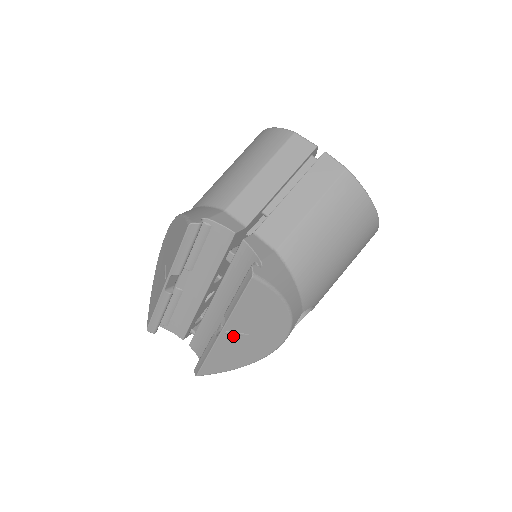
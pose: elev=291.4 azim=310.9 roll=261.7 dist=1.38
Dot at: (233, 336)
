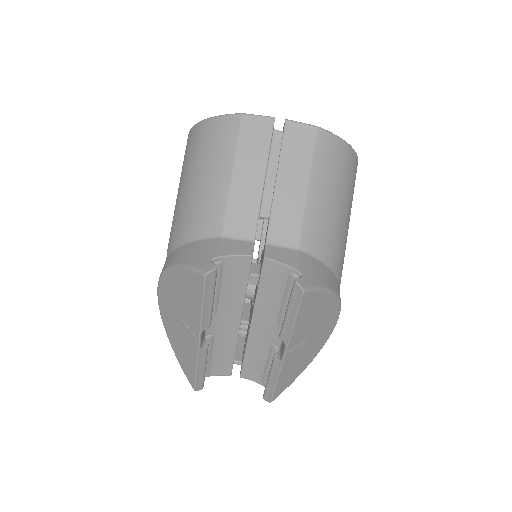
Dot at: (295, 351)
